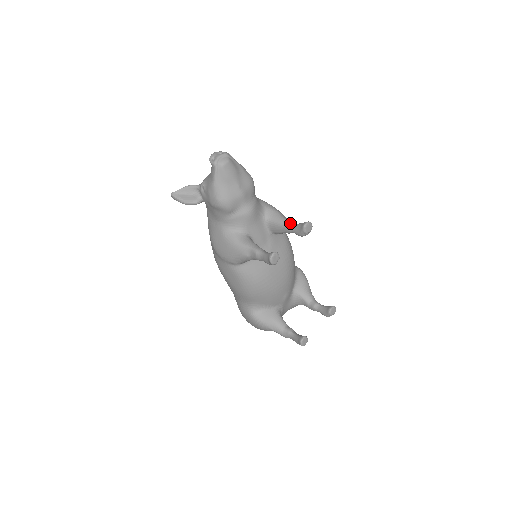
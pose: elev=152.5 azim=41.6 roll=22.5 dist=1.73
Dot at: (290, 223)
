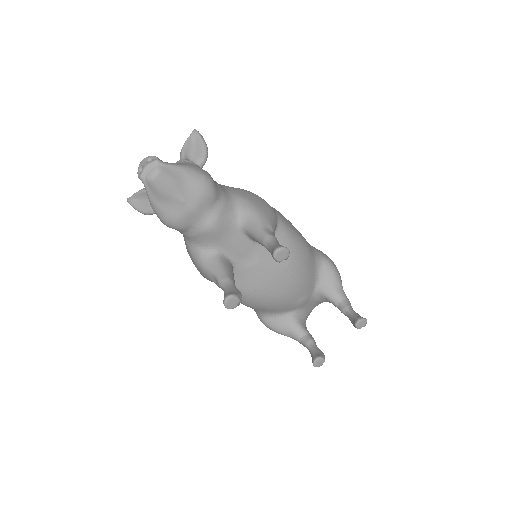
Dot at: (266, 240)
